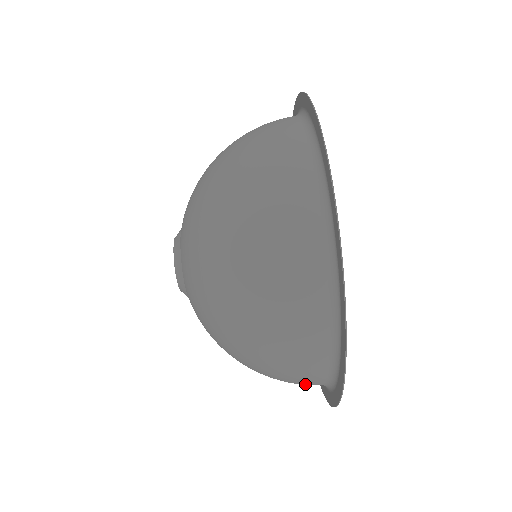
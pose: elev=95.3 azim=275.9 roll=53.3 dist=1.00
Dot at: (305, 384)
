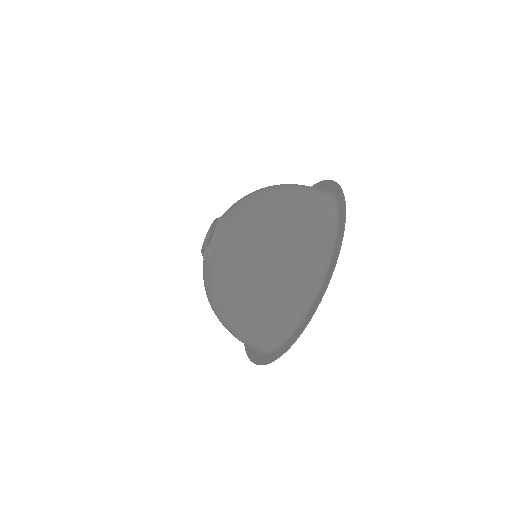
Dot at: (248, 345)
